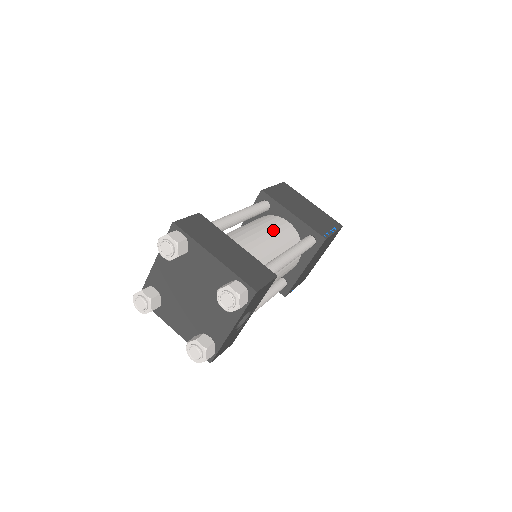
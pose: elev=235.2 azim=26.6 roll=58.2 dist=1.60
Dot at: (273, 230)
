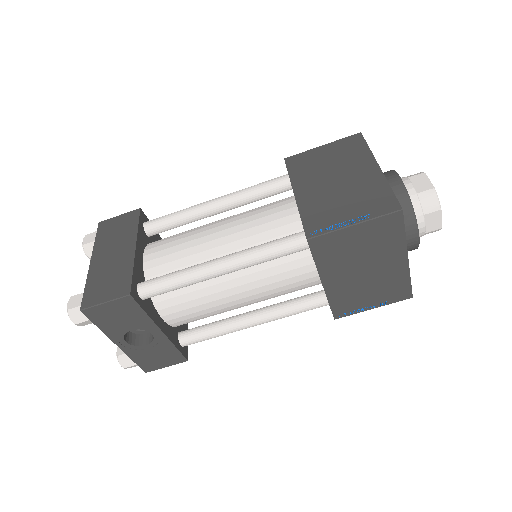
Dot at: (246, 223)
